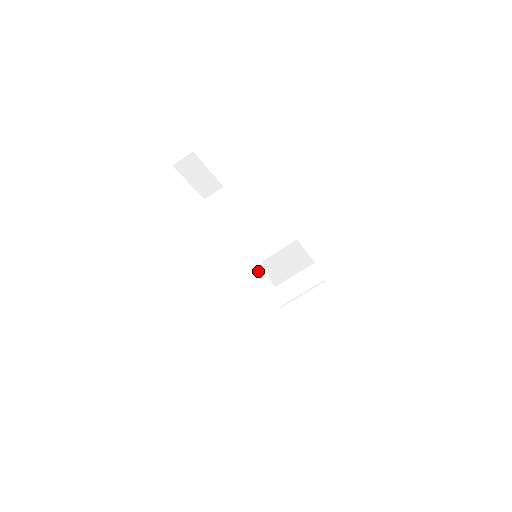
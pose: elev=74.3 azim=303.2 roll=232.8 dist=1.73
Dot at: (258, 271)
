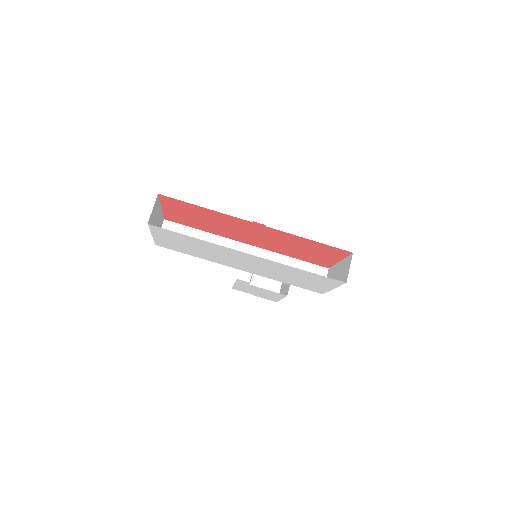
Dot at: (284, 263)
